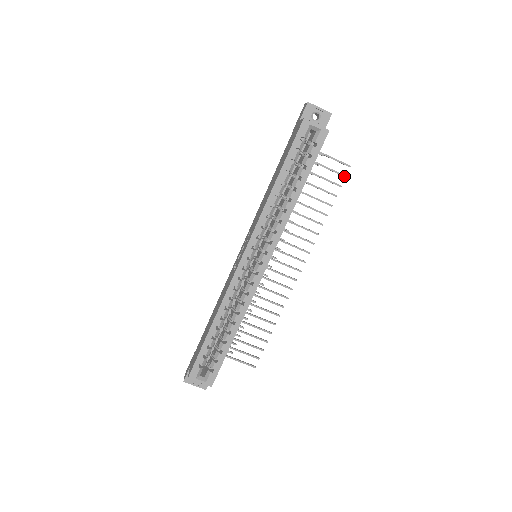
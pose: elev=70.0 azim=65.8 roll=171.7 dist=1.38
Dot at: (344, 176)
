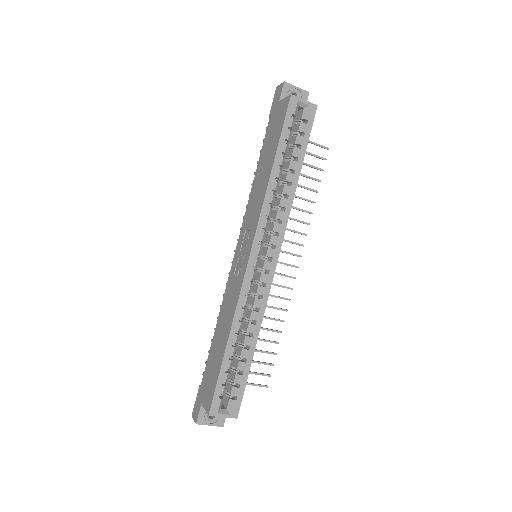
Dot at: (324, 159)
